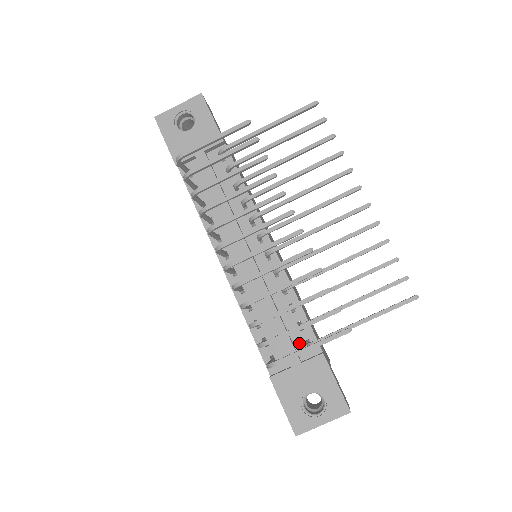
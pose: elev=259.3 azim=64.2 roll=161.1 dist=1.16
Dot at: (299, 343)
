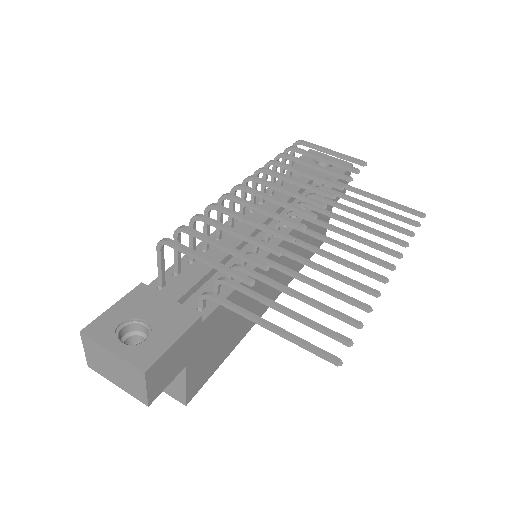
Dot at: (197, 298)
